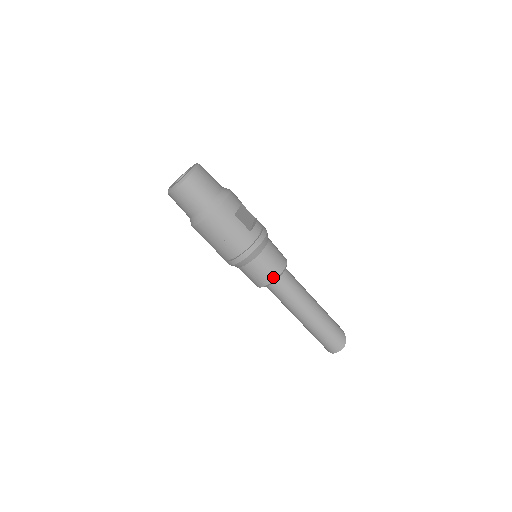
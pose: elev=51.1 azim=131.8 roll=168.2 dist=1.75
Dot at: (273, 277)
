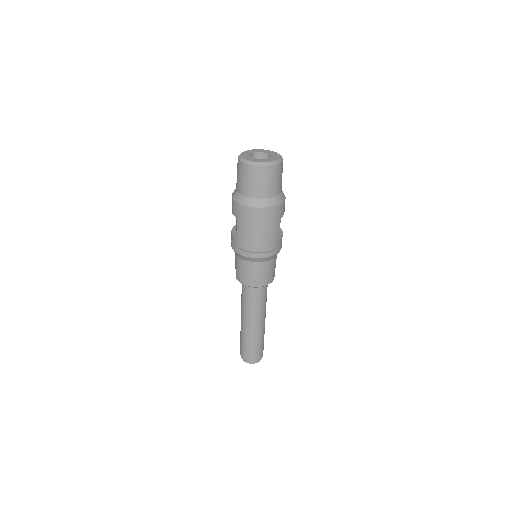
Dot at: (263, 283)
